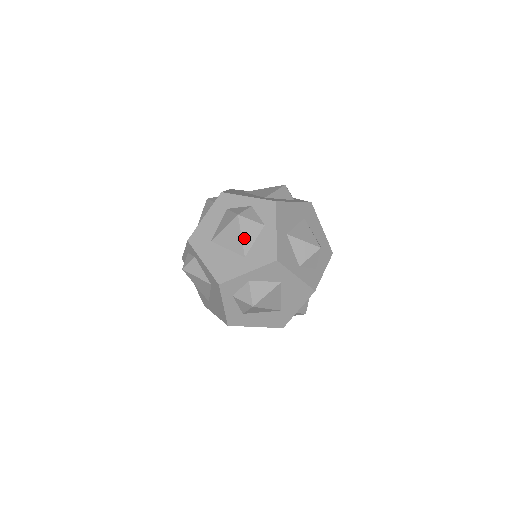
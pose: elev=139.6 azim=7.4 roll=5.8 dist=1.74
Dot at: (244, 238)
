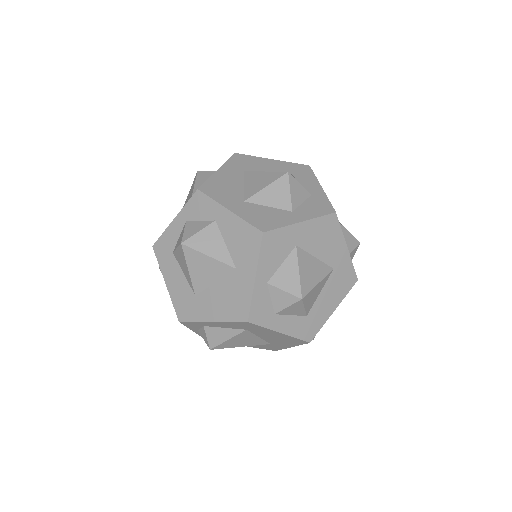
Dot at: (213, 255)
